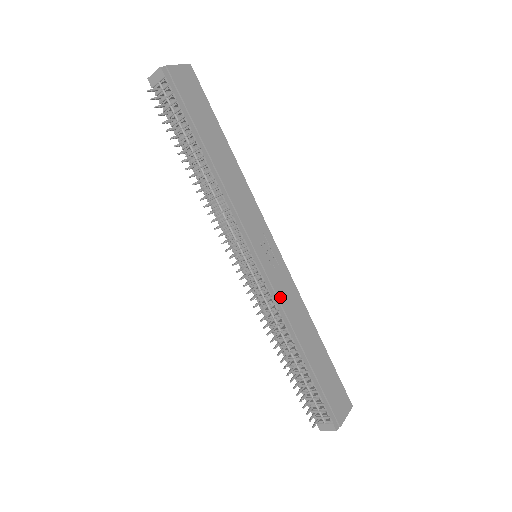
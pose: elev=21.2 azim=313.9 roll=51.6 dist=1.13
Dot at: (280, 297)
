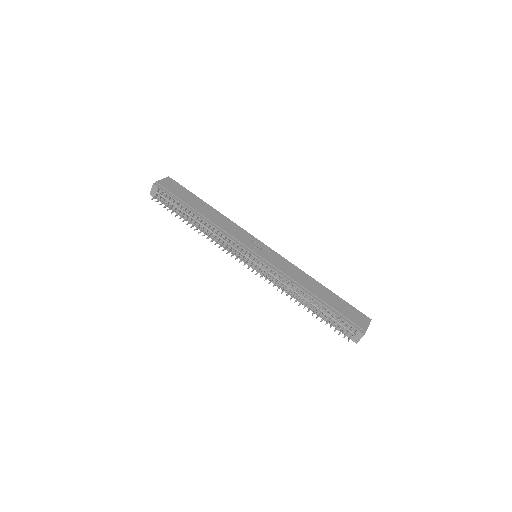
Dot at: (281, 270)
